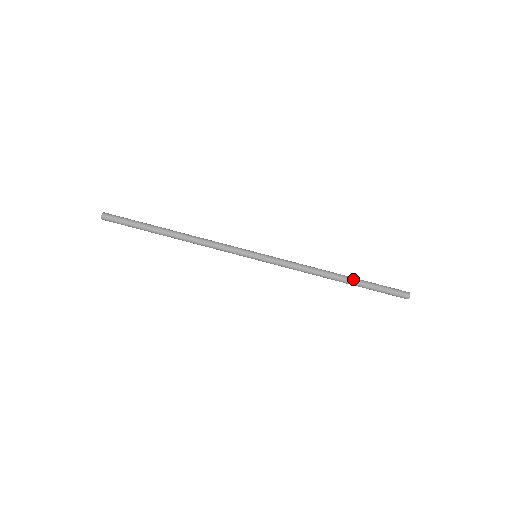
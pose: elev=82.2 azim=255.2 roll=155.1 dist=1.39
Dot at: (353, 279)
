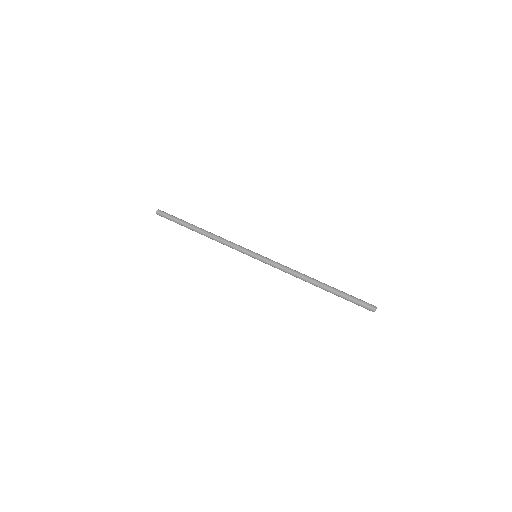
Dot at: (328, 286)
